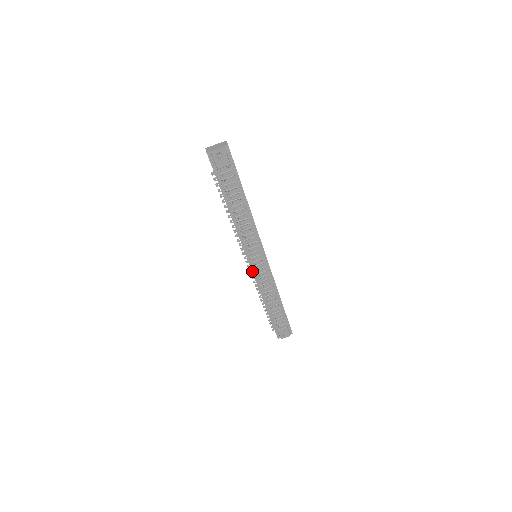
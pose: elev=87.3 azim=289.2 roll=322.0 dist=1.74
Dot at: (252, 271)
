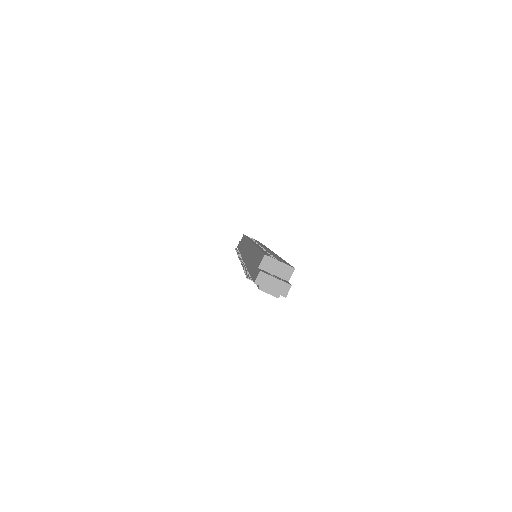
Dot at: occluded
